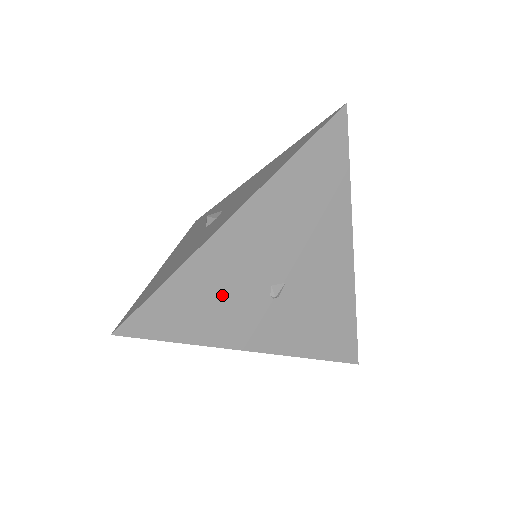
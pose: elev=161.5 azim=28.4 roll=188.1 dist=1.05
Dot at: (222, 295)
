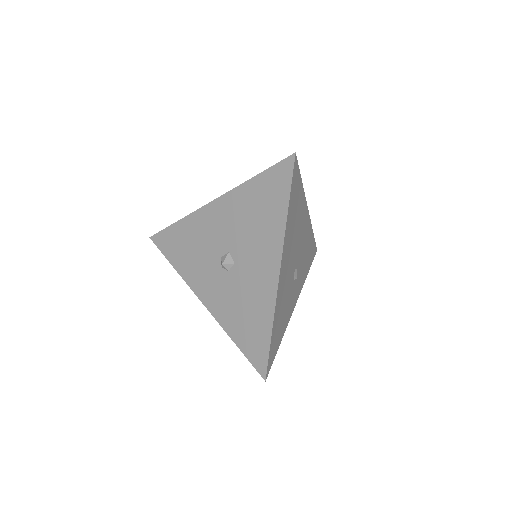
Dot at: (284, 308)
